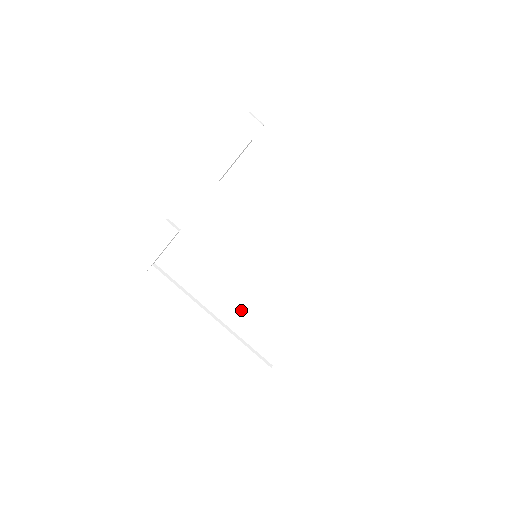
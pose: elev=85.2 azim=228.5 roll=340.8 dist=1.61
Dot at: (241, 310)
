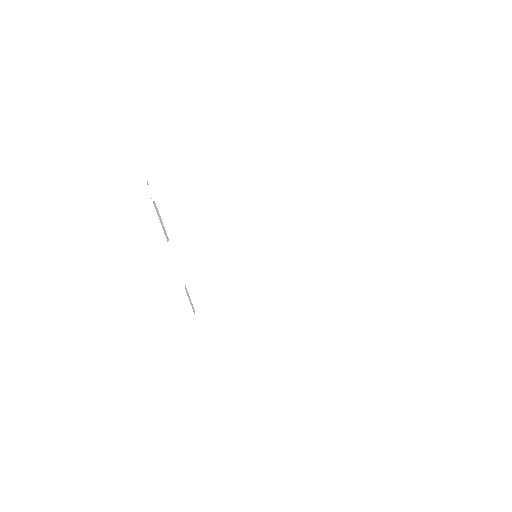
Dot at: (287, 288)
